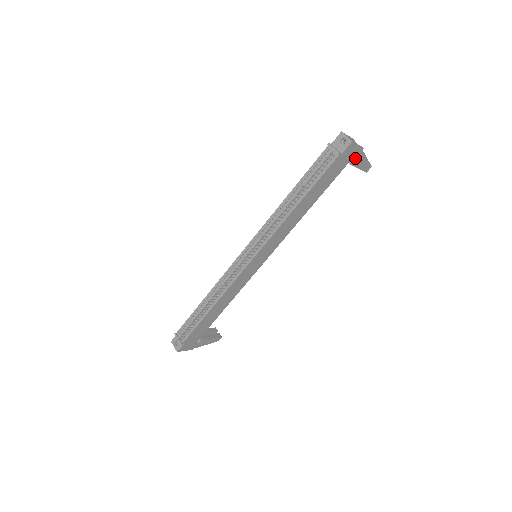
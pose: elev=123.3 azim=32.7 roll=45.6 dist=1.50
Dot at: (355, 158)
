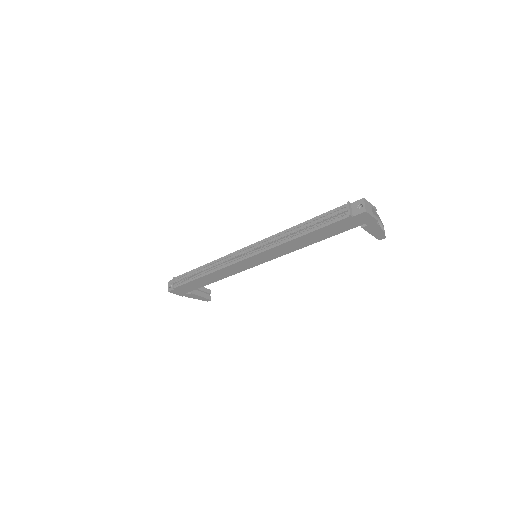
Dot at: (368, 225)
